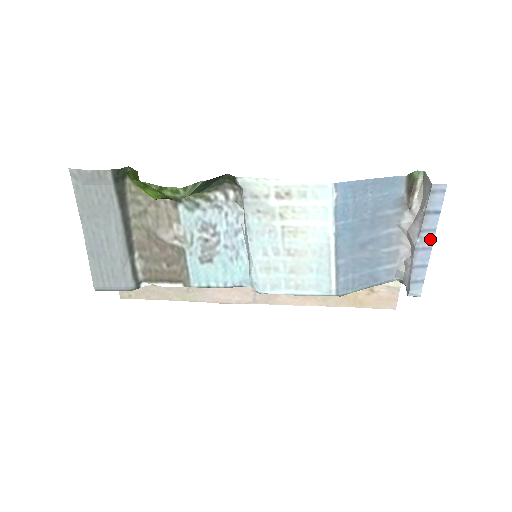
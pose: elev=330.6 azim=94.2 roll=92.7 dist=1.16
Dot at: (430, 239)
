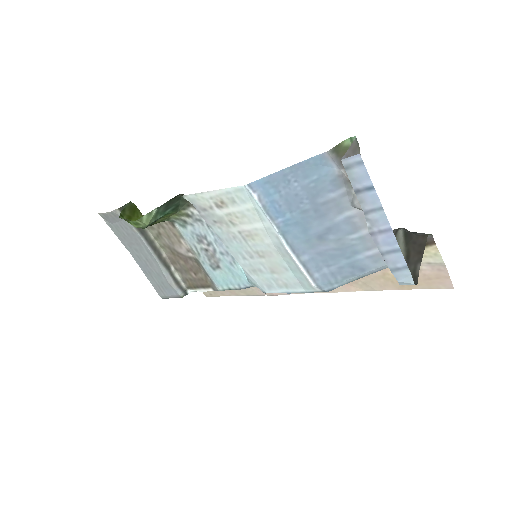
Dot at: (382, 220)
